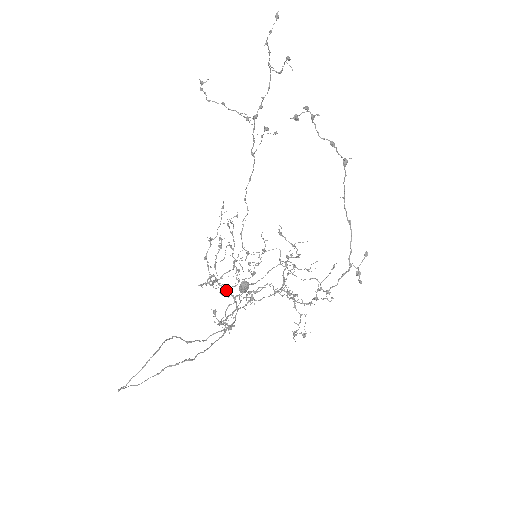
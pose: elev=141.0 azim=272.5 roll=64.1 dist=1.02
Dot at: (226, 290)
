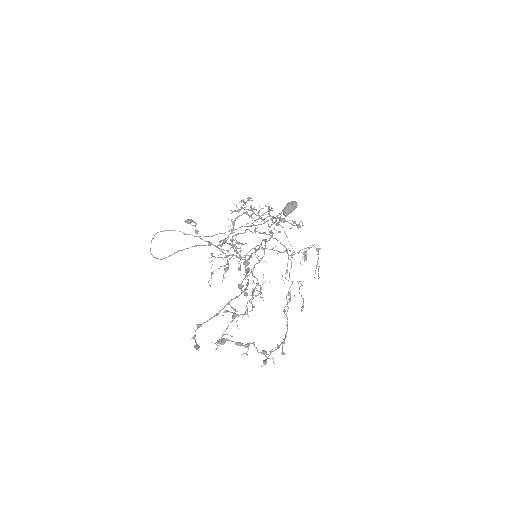
Dot at: occluded
